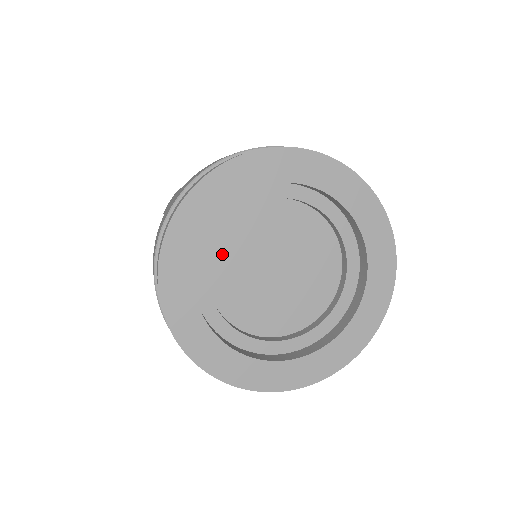
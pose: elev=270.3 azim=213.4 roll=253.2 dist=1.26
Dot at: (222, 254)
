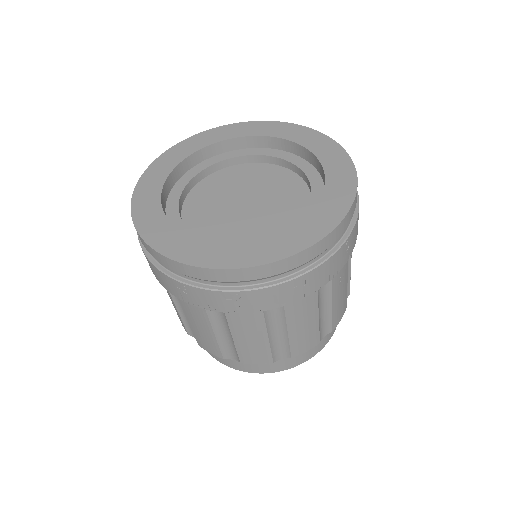
Dot at: (197, 198)
